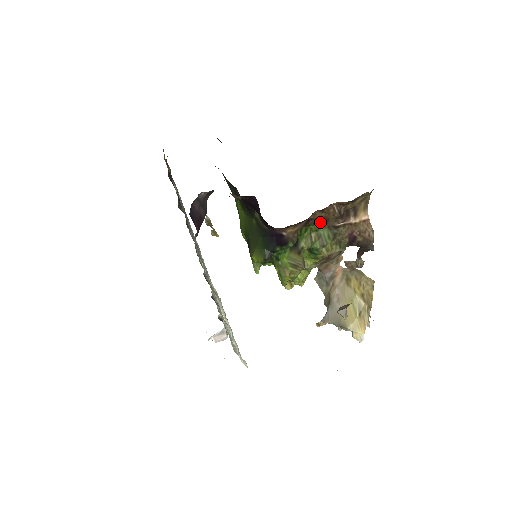
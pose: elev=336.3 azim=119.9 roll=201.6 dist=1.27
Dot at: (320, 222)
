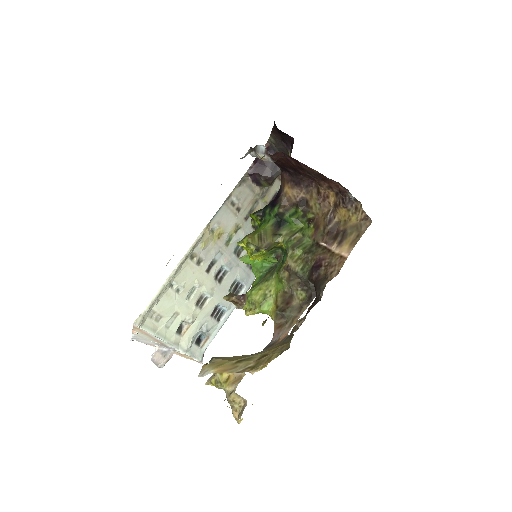
Dot at: (312, 225)
